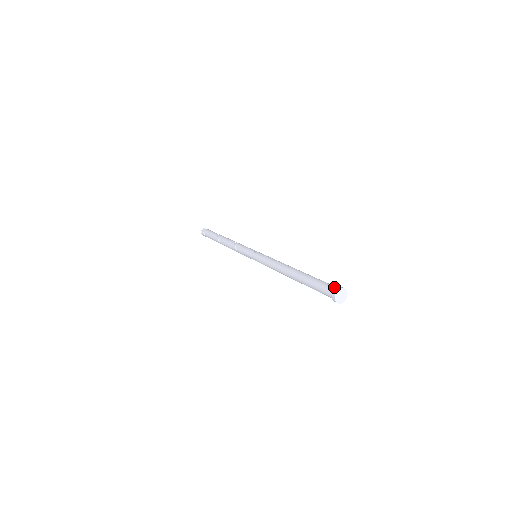
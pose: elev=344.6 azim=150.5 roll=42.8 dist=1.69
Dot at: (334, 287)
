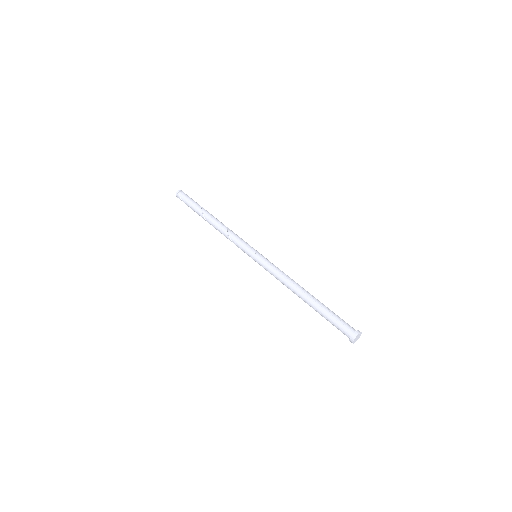
Dot at: (352, 329)
